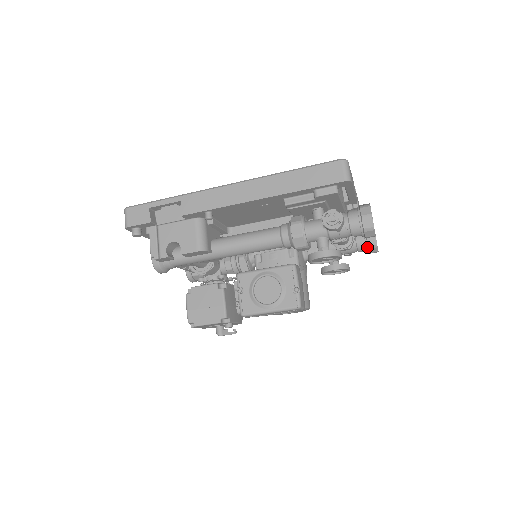
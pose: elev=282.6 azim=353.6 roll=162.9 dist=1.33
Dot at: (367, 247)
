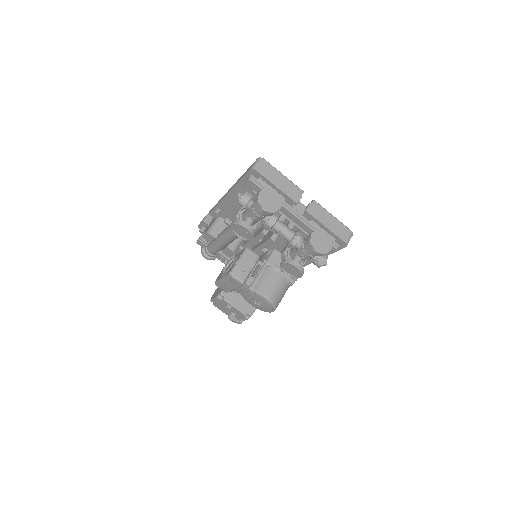
Dot at: (307, 245)
